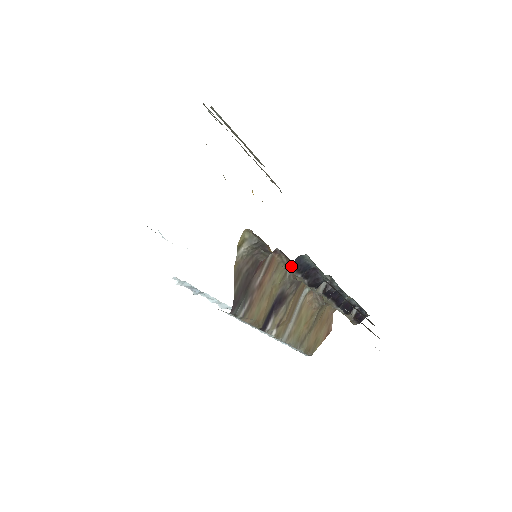
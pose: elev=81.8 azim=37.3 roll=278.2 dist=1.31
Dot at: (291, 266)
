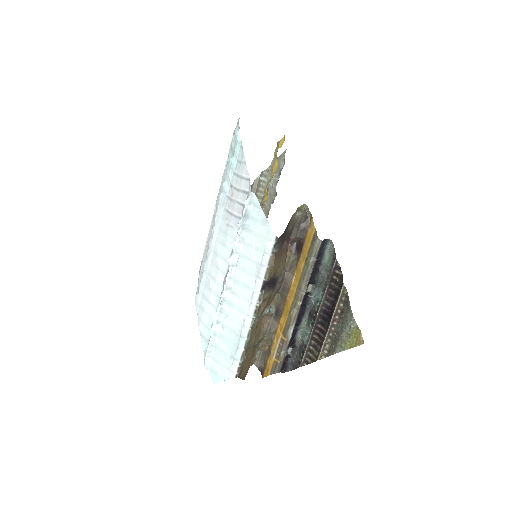
Dot at: occluded
